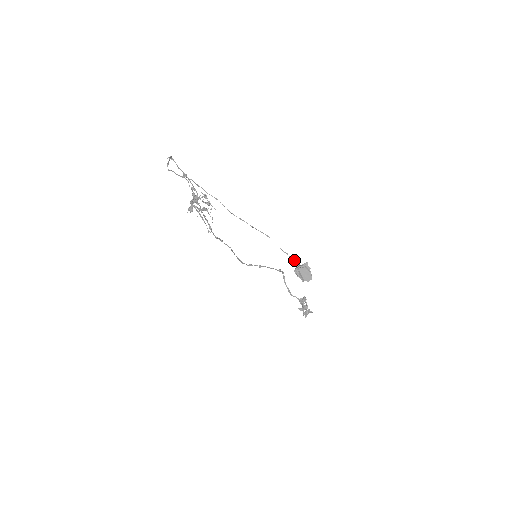
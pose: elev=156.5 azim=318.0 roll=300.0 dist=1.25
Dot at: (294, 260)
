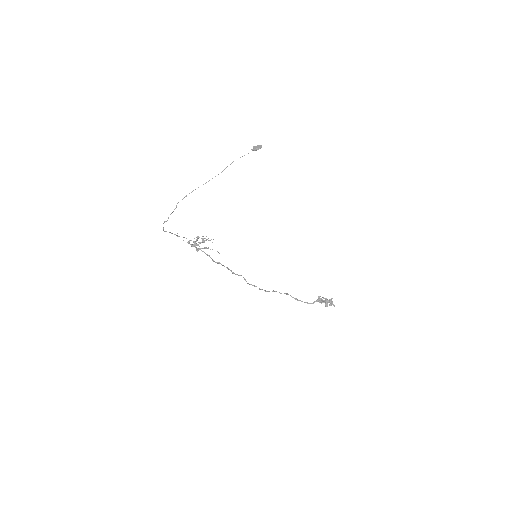
Dot at: occluded
